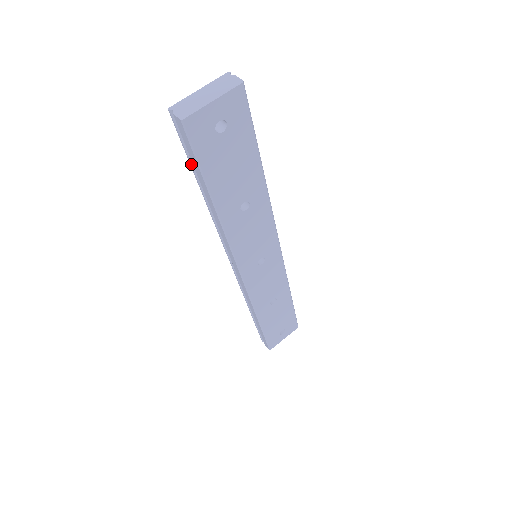
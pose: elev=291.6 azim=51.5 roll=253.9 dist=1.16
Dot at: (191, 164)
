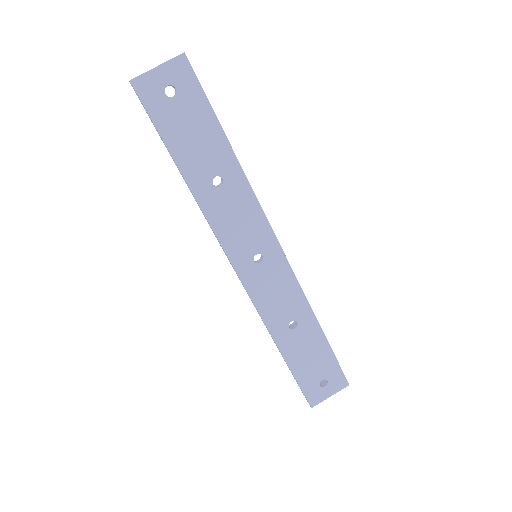
Dot at: occluded
